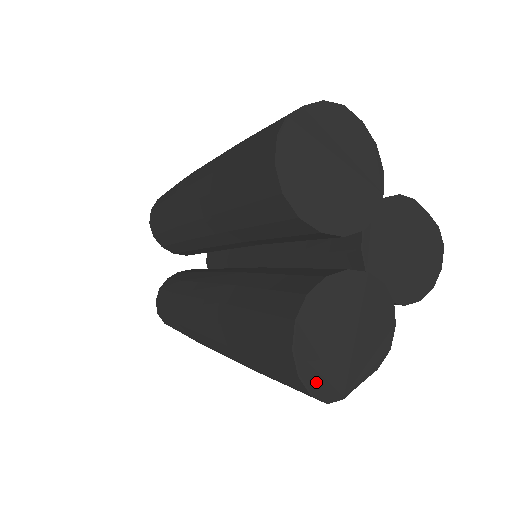
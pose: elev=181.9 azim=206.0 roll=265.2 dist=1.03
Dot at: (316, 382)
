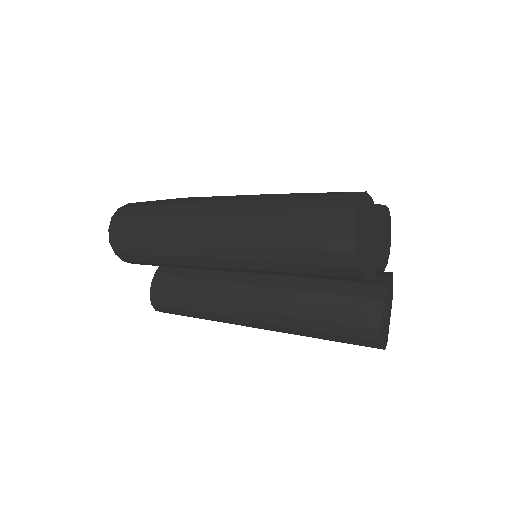
Dot at: (385, 342)
